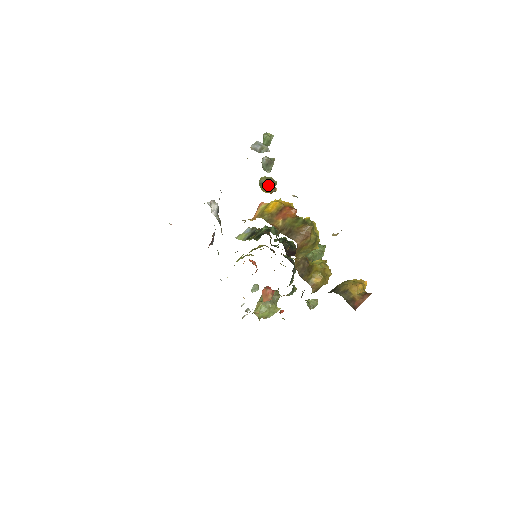
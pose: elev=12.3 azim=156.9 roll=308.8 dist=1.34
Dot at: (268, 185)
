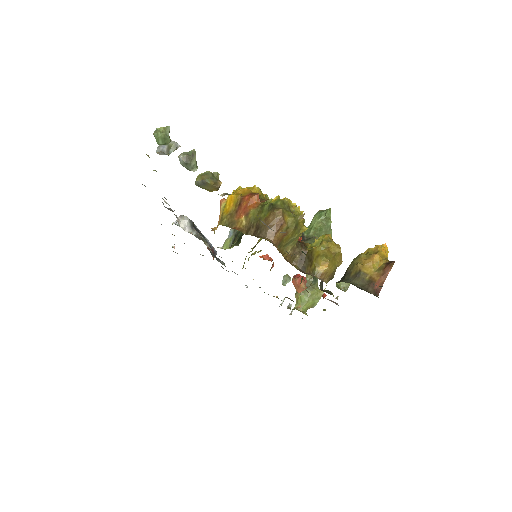
Dot at: (206, 184)
